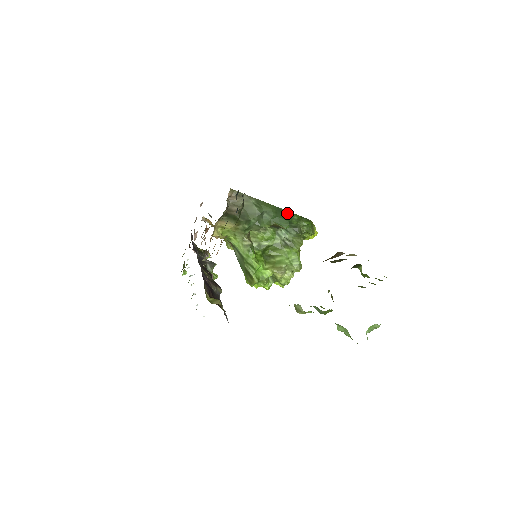
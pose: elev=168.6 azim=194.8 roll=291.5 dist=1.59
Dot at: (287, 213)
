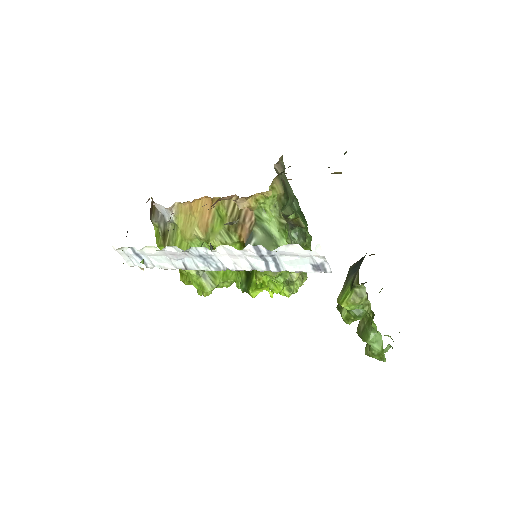
Dot at: (303, 215)
